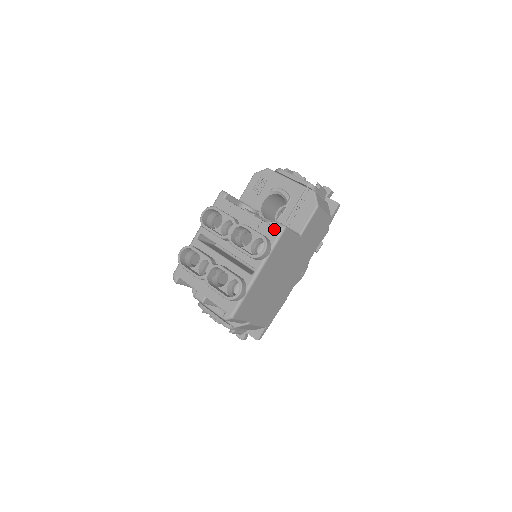
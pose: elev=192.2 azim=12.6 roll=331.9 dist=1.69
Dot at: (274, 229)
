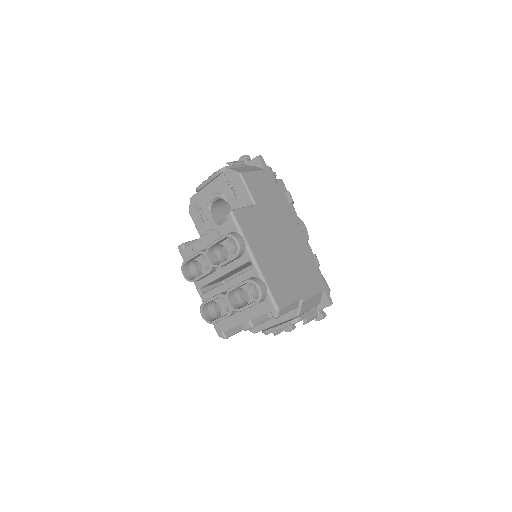
Dot at: (227, 222)
